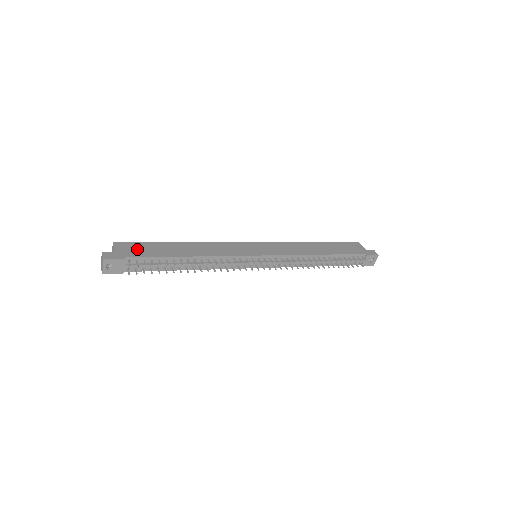
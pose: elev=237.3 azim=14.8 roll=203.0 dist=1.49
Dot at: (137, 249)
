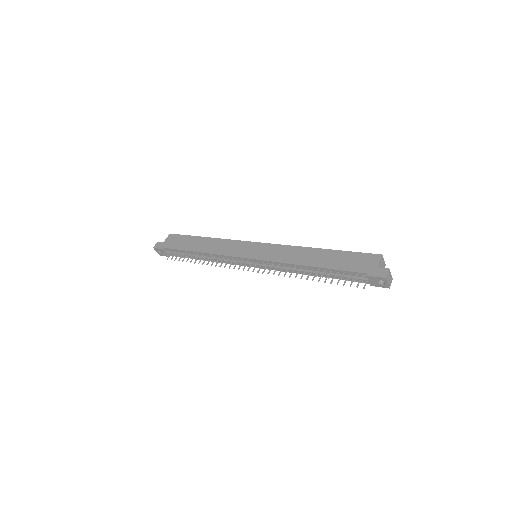
Dot at: (176, 241)
